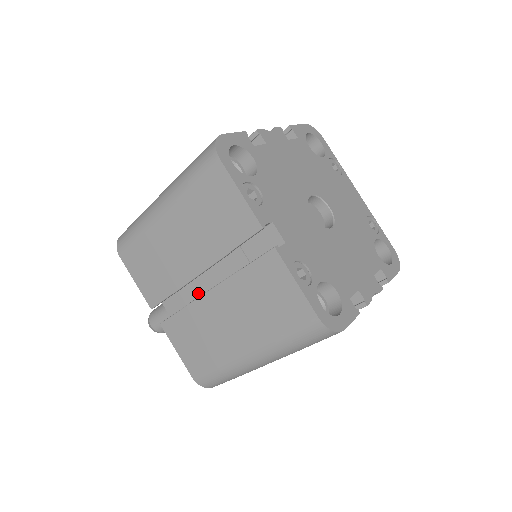
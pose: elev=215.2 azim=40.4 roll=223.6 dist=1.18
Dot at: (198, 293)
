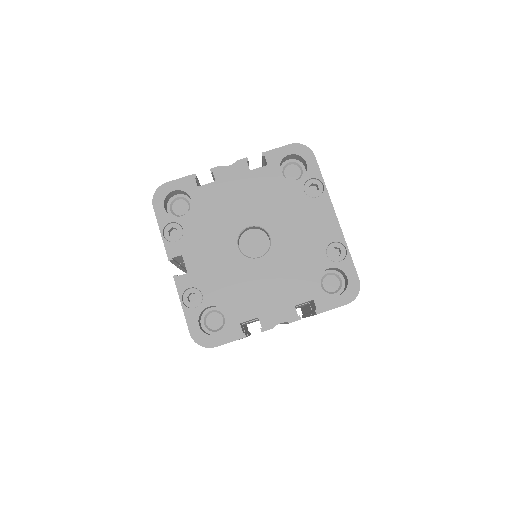
Dot at: occluded
